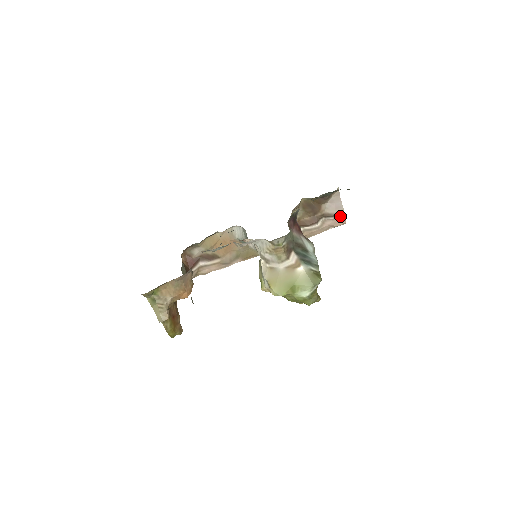
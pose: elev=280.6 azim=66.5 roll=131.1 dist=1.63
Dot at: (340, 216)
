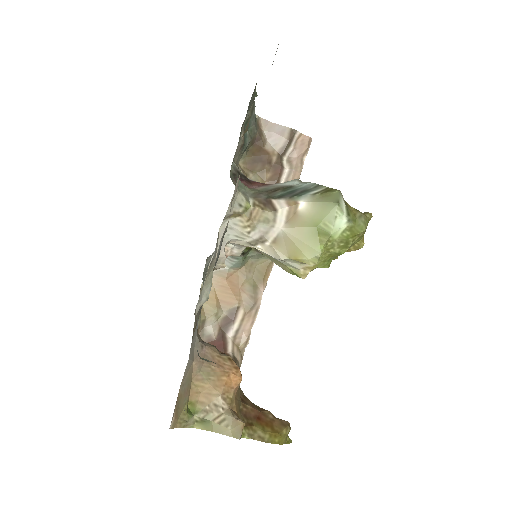
Dot at: (296, 138)
